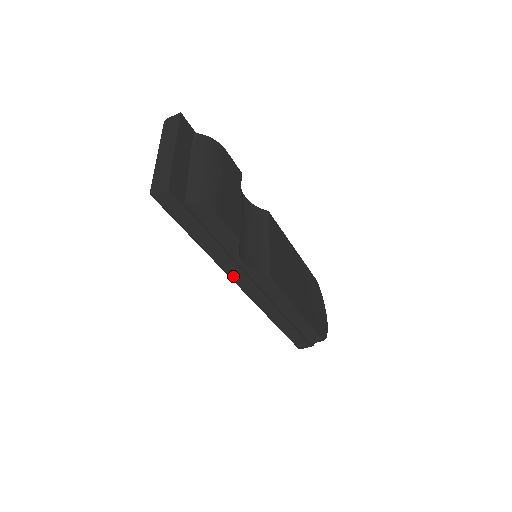
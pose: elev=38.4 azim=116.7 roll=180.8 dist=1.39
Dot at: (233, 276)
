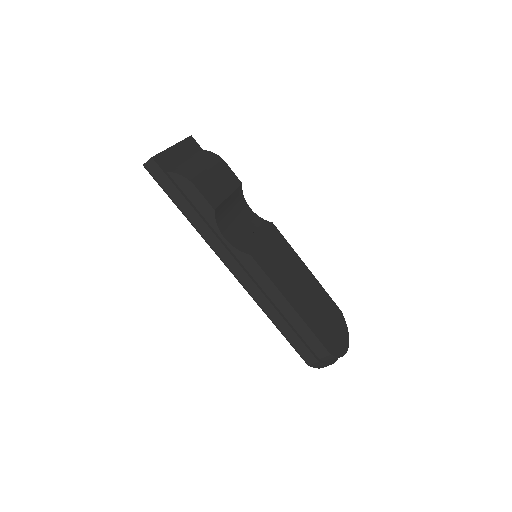
Dot at: (218, 252)
